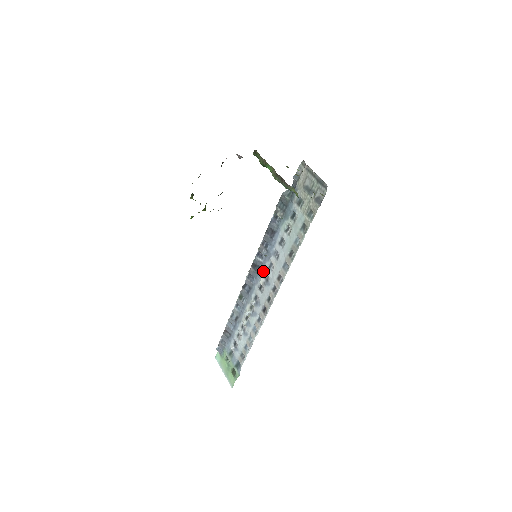
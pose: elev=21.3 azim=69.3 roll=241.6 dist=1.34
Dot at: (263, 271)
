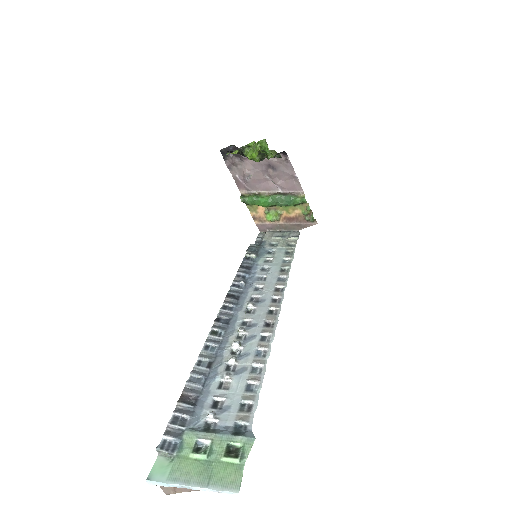
Dot at: (247, 296)
